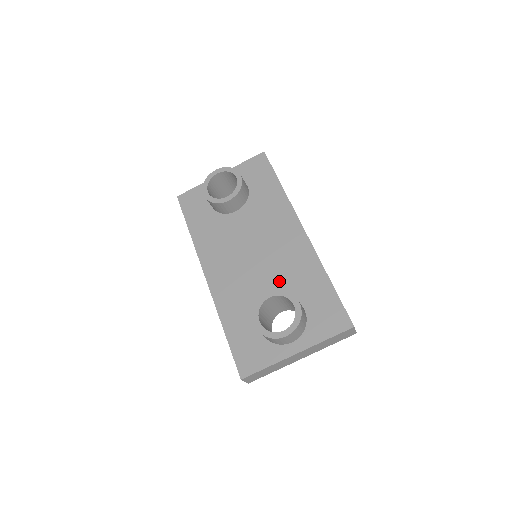
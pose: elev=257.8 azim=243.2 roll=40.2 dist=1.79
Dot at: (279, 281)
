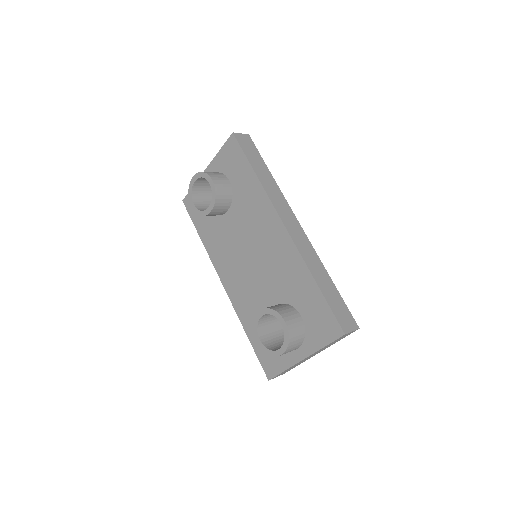
Dot at: (276, 286)
